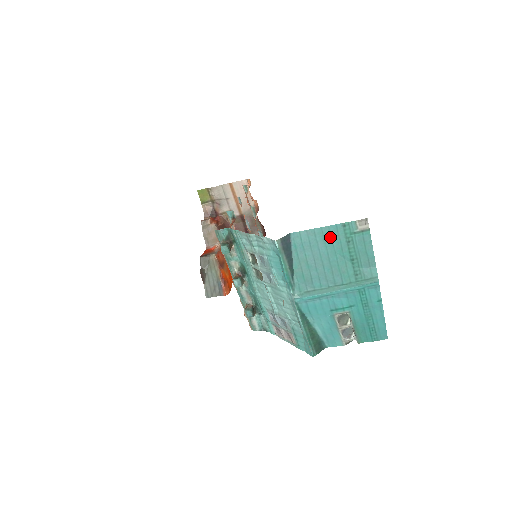
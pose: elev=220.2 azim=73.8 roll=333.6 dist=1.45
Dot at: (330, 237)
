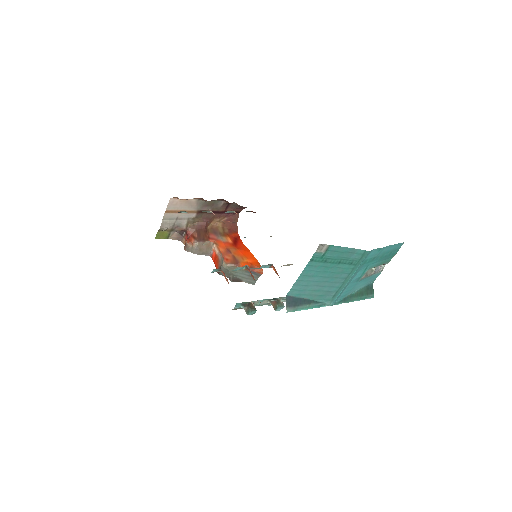
Dot at: (311, 272)
